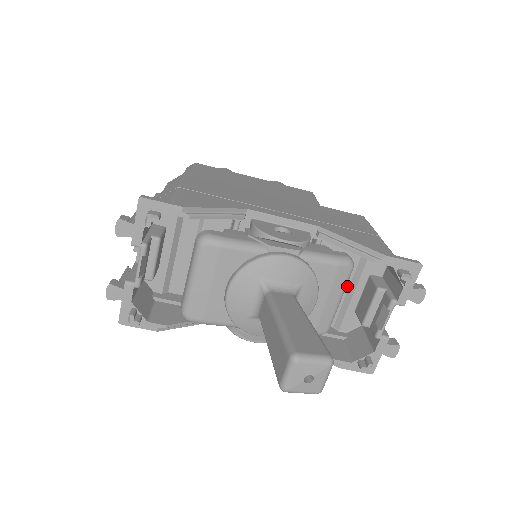
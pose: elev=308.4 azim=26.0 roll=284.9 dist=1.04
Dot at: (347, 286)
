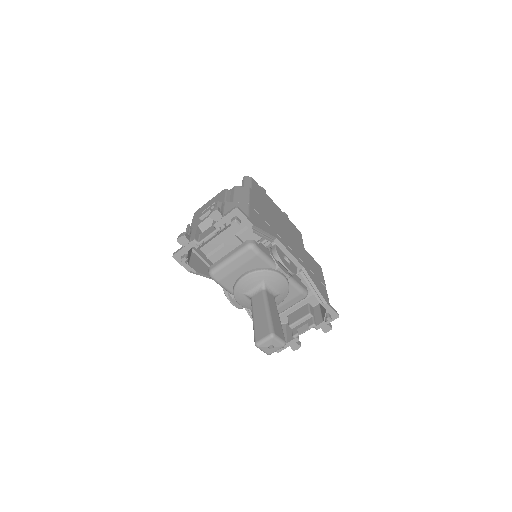
Dot at: occluded
